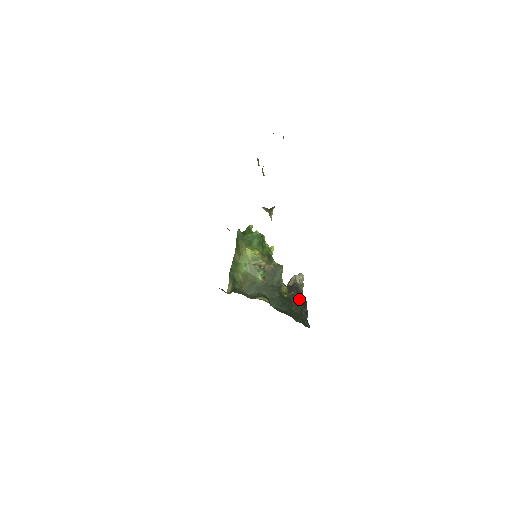
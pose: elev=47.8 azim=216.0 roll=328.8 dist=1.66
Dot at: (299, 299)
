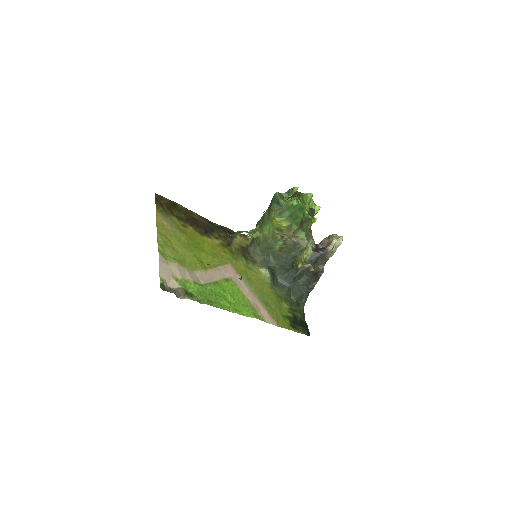
Dot at: (312, 273)
